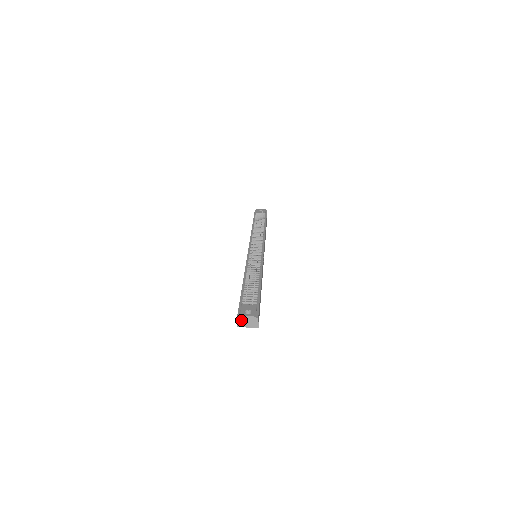
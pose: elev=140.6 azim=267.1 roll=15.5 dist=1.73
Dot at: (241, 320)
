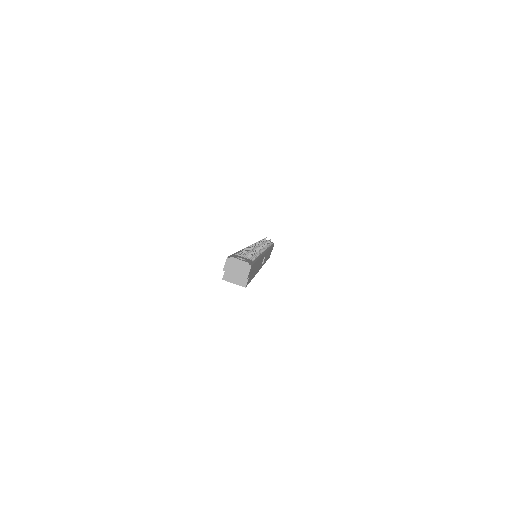
Dot at: (230, 262)
